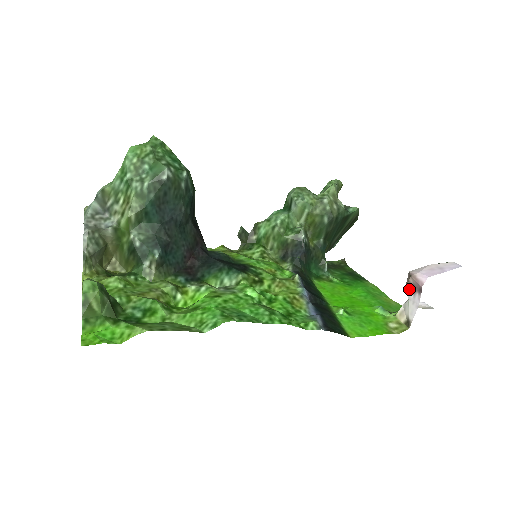
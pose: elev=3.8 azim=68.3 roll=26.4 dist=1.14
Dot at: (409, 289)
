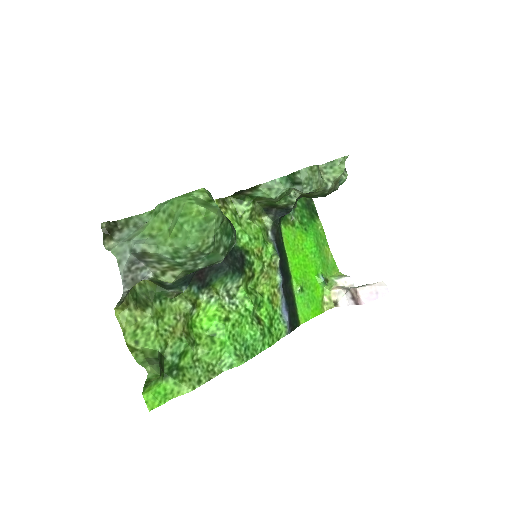
Dot at: (350, 294)
